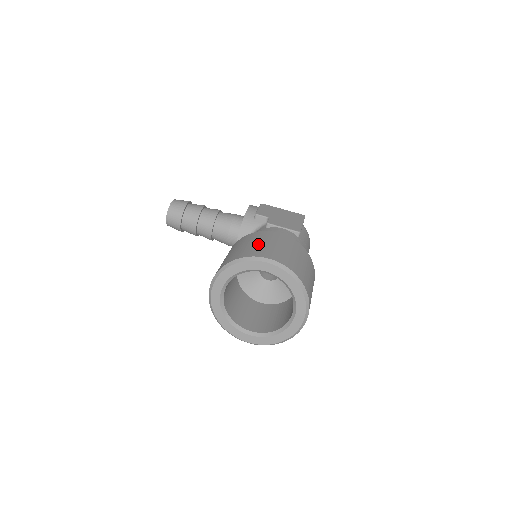
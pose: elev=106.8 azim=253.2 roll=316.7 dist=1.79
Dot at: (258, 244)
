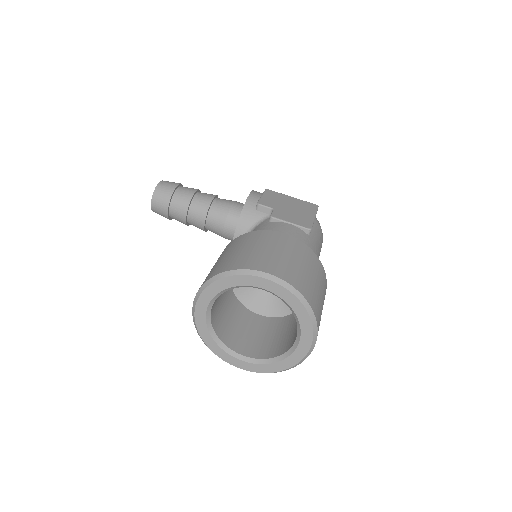
Dot at: (256, 250)
